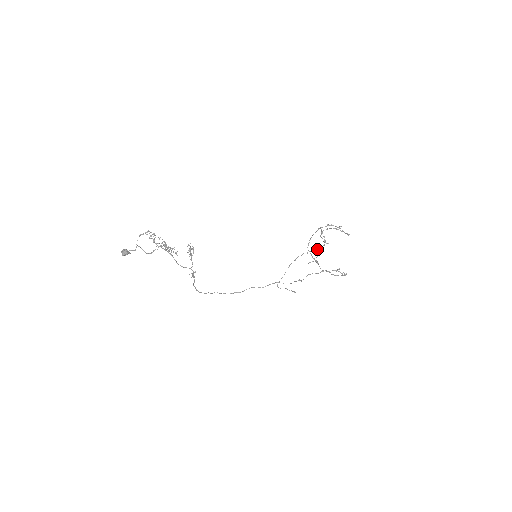
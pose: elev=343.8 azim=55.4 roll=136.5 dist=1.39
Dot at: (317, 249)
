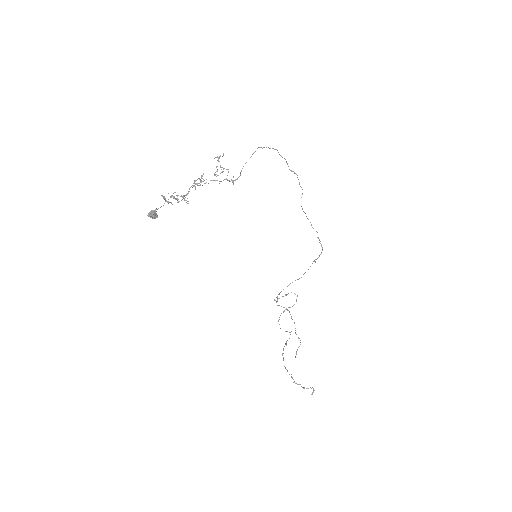
Dot at: (289, 338)
